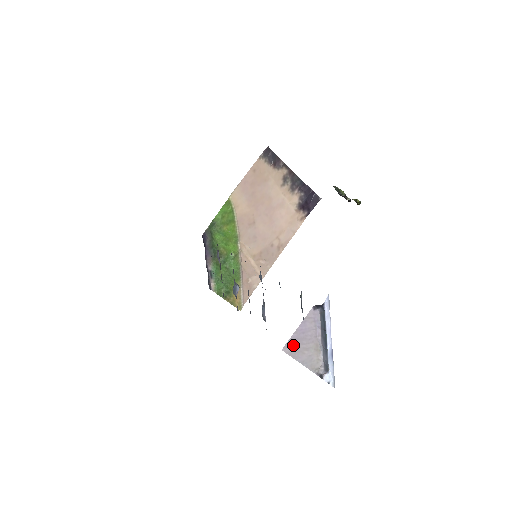
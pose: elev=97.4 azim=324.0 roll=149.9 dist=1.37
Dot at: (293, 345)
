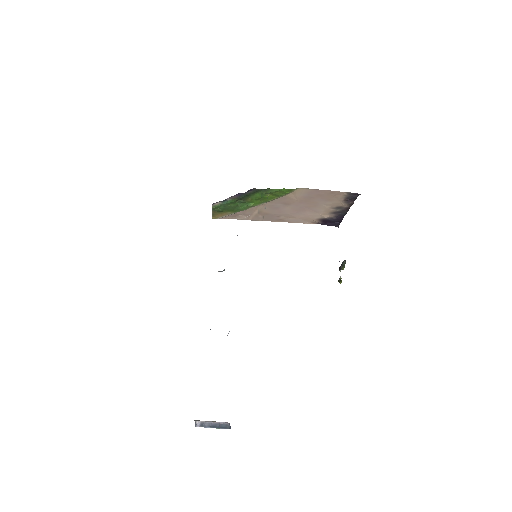
Dot at: occluded
